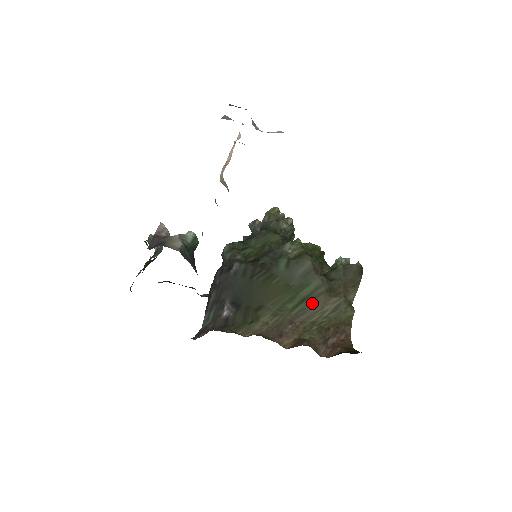
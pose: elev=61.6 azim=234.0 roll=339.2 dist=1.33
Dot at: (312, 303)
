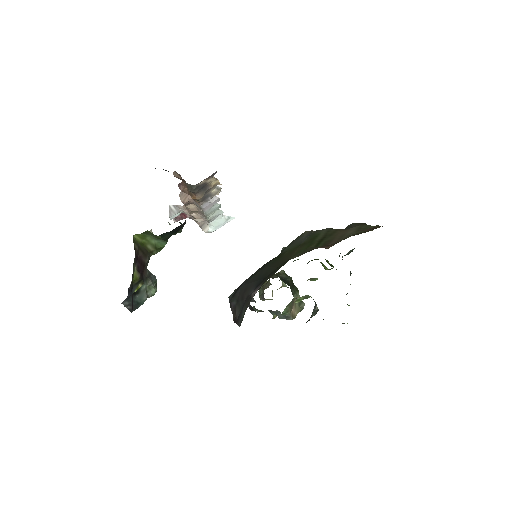
Dot at: (332, 237)
